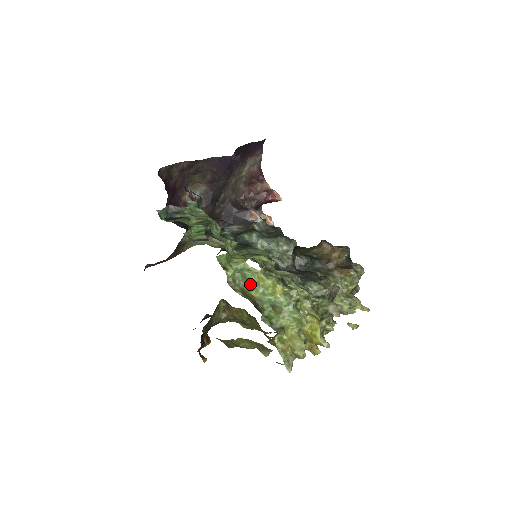
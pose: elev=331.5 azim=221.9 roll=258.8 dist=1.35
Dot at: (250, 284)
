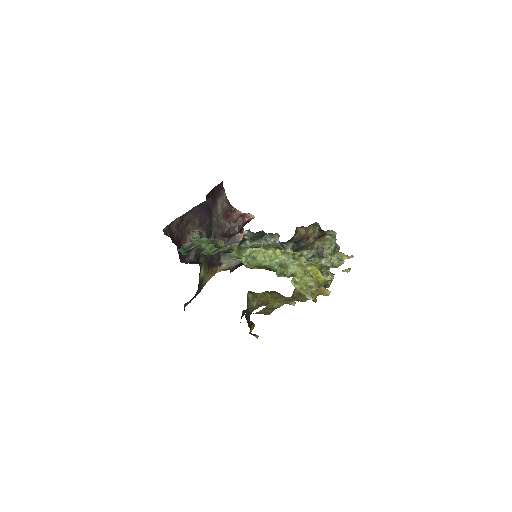
Dot at: (259, 260)
